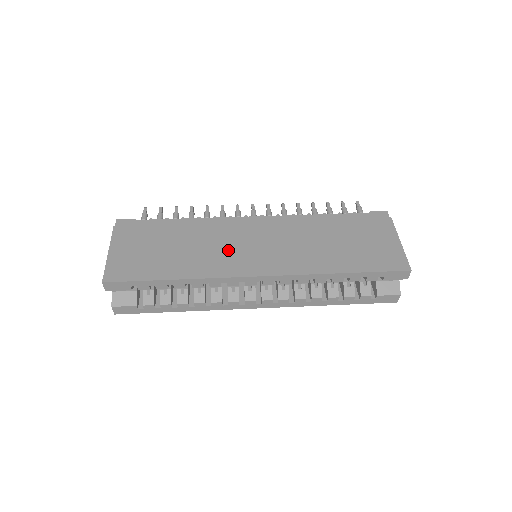
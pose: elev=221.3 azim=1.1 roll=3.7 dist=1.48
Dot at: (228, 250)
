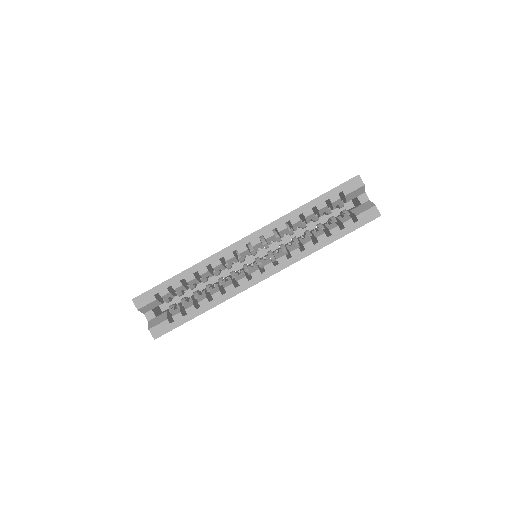
Dot at: occluded
